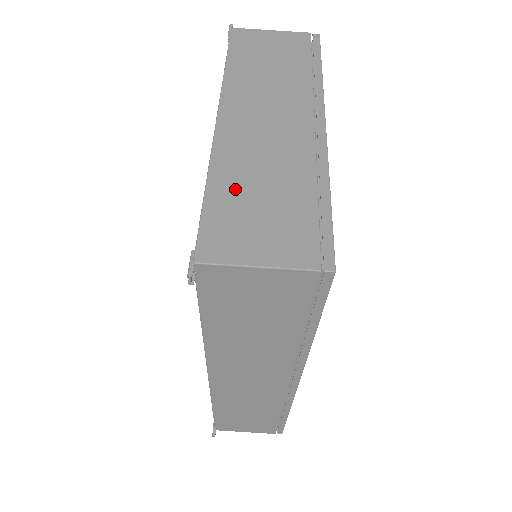
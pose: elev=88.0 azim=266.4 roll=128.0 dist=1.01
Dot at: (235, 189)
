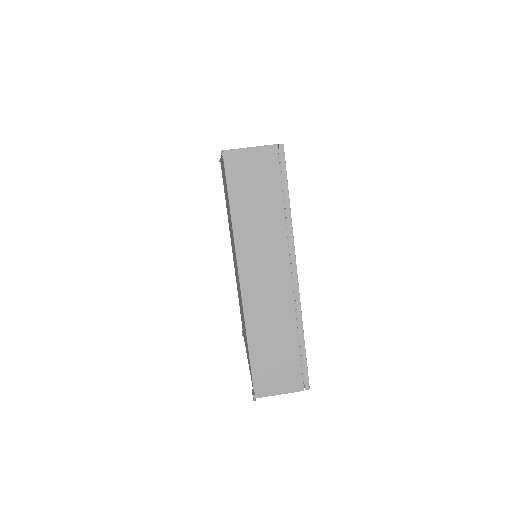
Dot at: occluded
